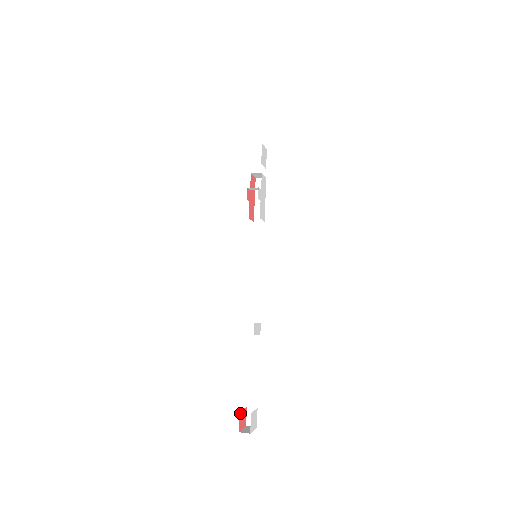
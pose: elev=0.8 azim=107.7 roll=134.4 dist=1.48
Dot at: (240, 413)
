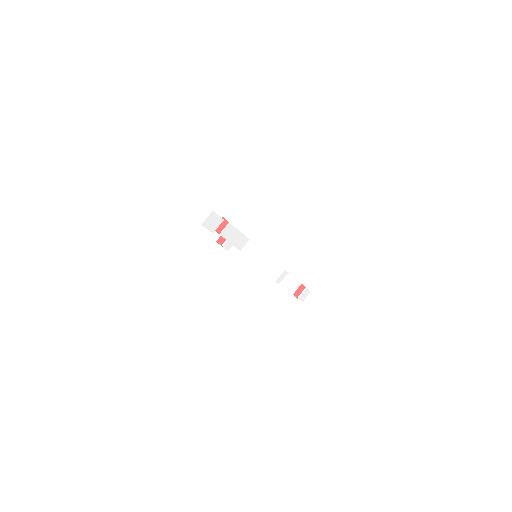
Dot at: (294, 293)
